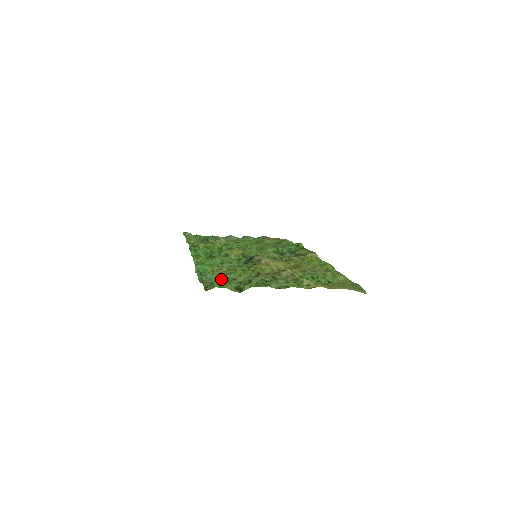
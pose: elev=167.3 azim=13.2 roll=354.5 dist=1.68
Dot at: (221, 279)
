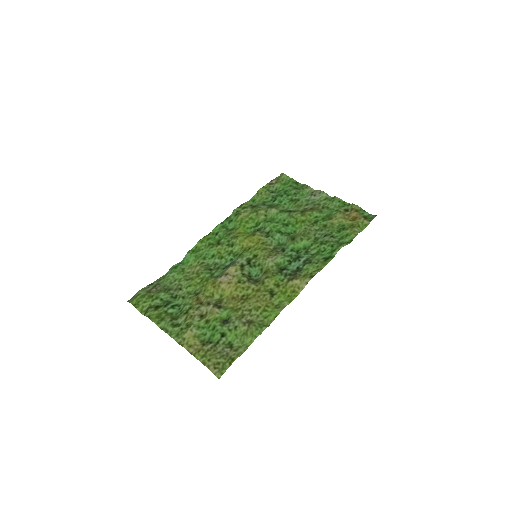
Dot at: (174, 283)
